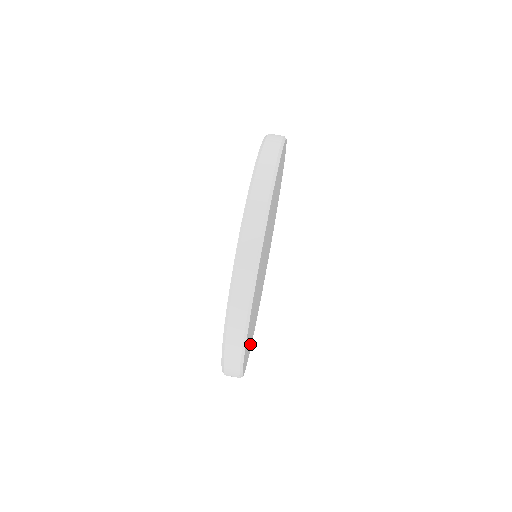
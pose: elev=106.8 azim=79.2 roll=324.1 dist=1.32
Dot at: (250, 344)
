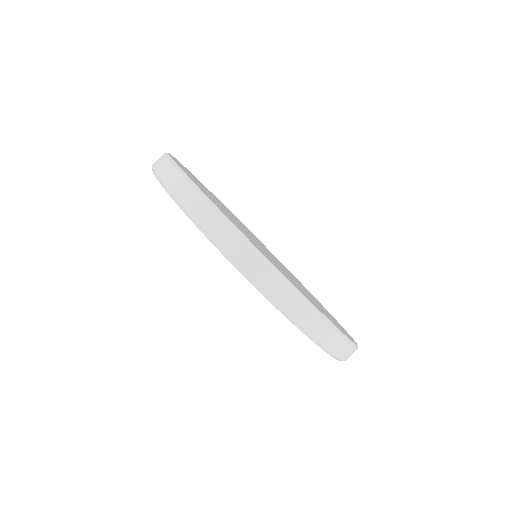
Dot at: occluded
